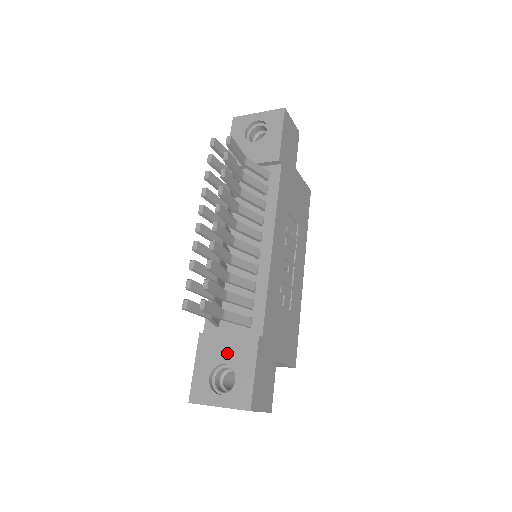
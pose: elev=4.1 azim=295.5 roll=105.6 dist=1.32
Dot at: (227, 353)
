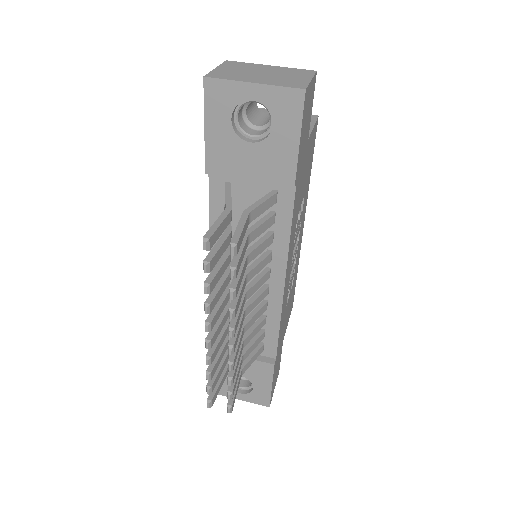
Dot at: occluded
